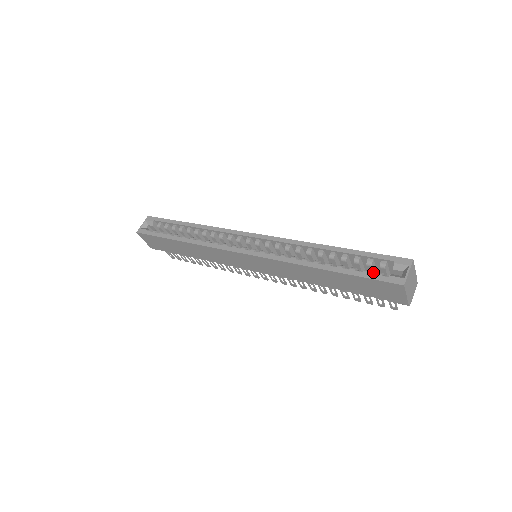
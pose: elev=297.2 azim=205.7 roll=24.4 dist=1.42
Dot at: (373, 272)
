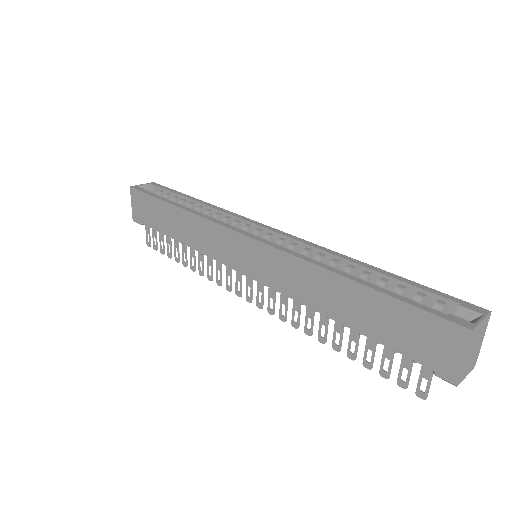
Dot at: occluded
